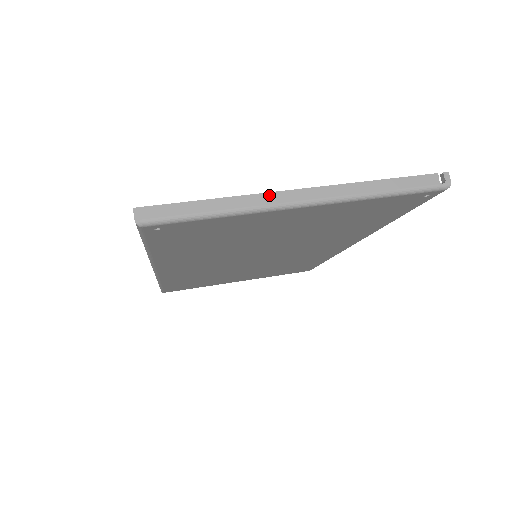
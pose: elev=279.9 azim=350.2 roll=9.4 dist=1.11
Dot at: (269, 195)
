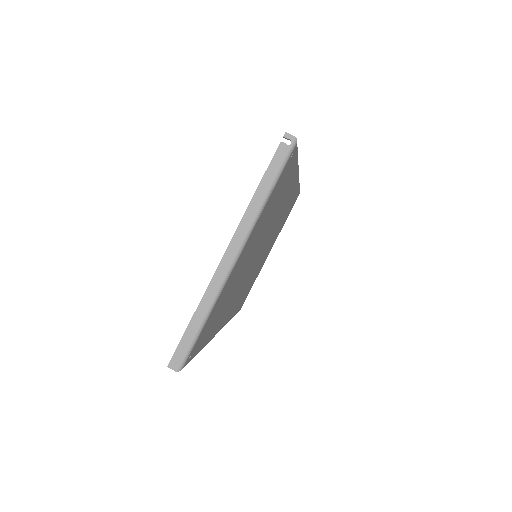
Dot at: (215, 277)
